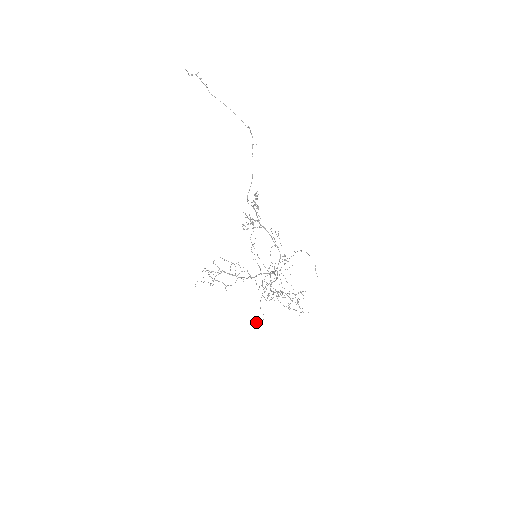
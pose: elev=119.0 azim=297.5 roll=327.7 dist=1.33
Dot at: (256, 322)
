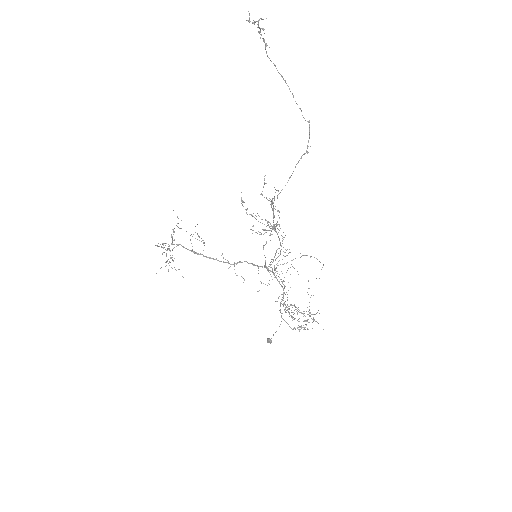
Dot at: (270, 343)
